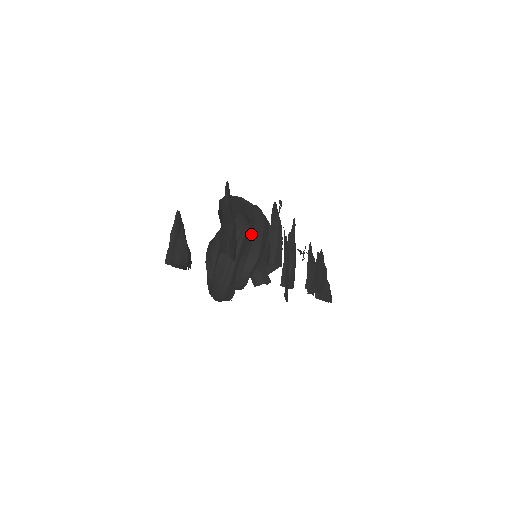
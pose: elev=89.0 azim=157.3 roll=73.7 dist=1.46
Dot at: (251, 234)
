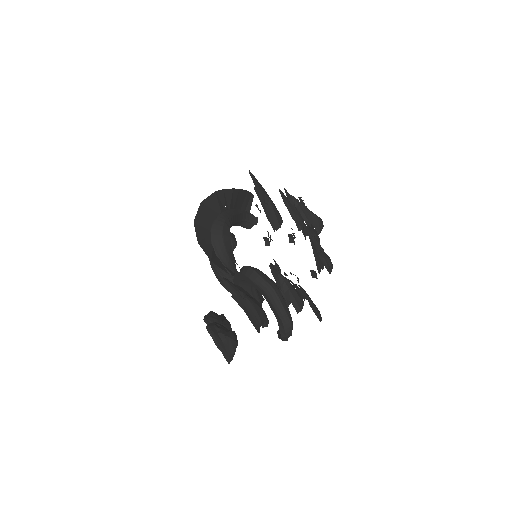
Dot at: (275, 312)
